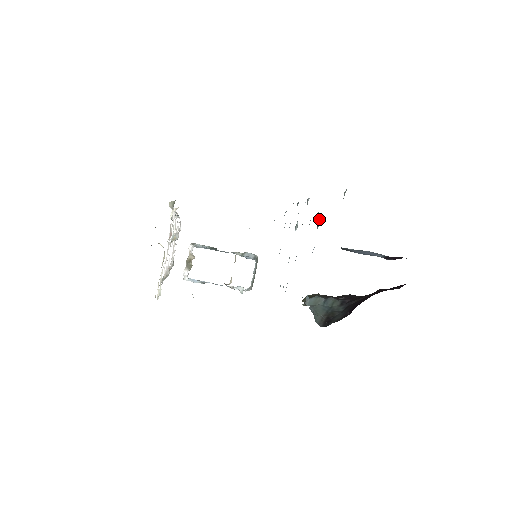
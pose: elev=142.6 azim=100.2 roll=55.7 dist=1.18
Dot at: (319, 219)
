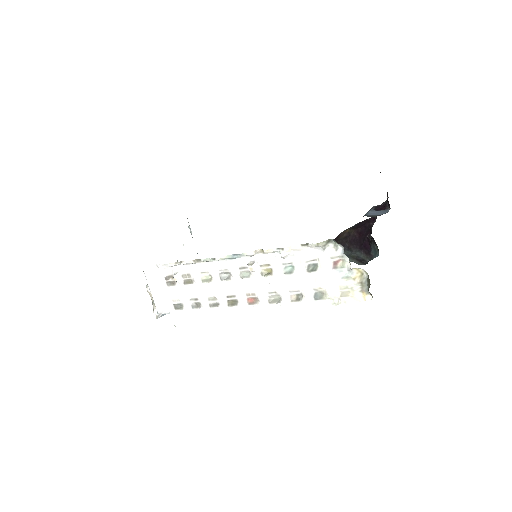
Dot at: occluded
